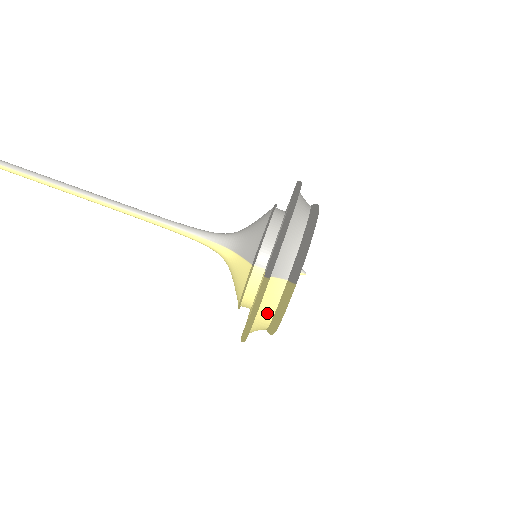
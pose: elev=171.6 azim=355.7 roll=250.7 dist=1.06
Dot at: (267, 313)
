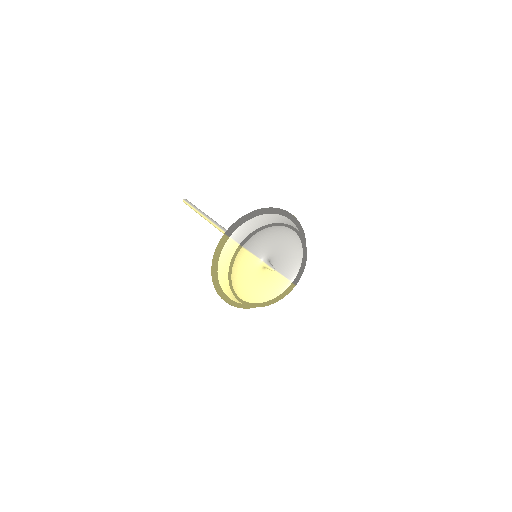
Dot at: (226, 265)
